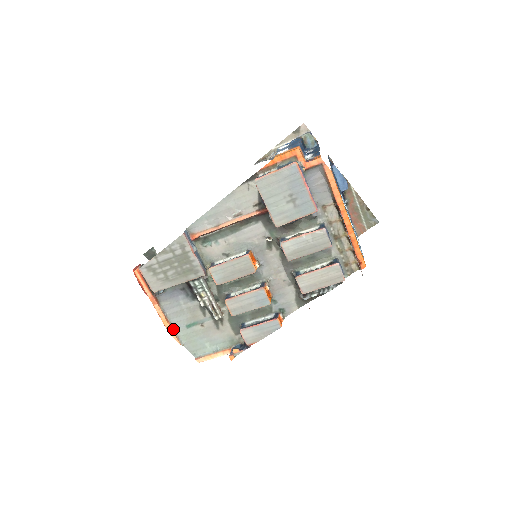
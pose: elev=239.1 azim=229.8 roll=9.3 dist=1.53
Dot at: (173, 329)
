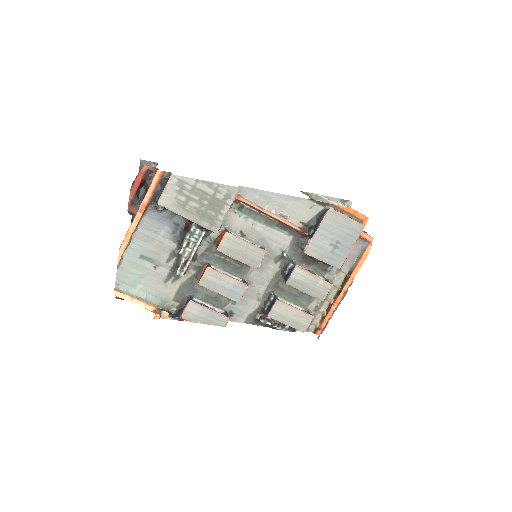
Dot at: (127, 247)
